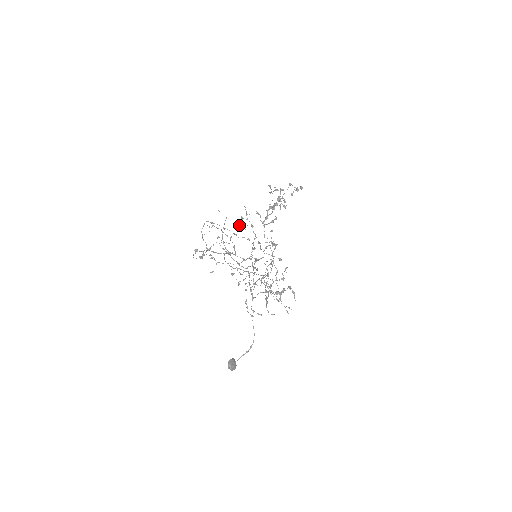
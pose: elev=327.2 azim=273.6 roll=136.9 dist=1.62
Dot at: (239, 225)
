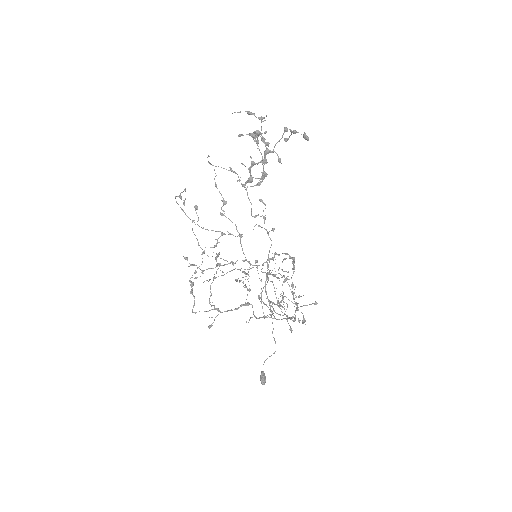
Dot at: (274, 304)
